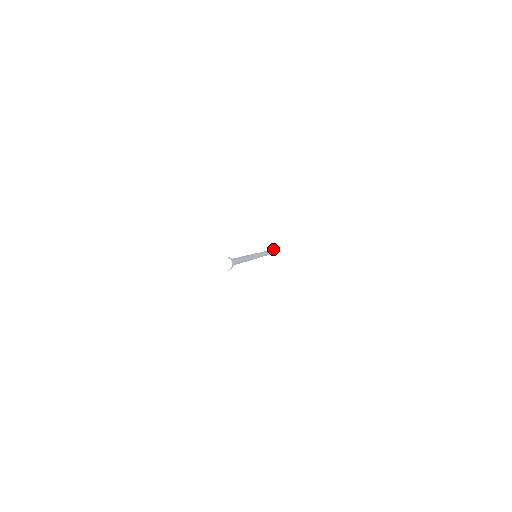
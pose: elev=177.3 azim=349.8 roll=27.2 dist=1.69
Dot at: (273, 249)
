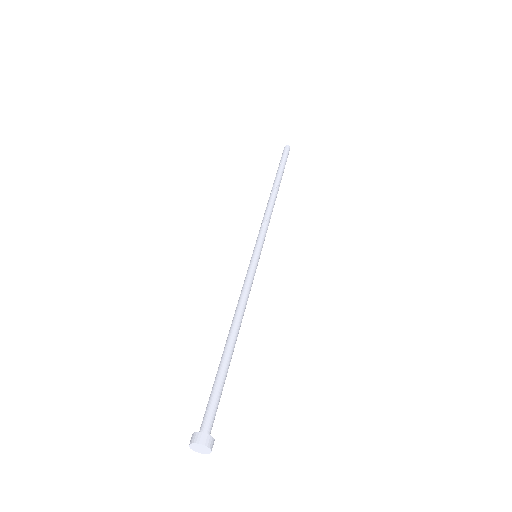
Dot at: (287, 153)
